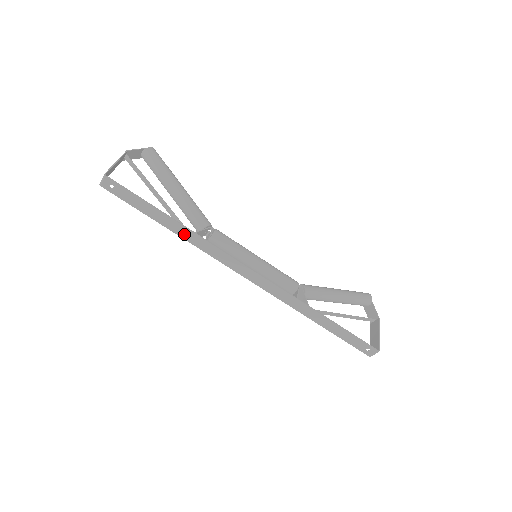
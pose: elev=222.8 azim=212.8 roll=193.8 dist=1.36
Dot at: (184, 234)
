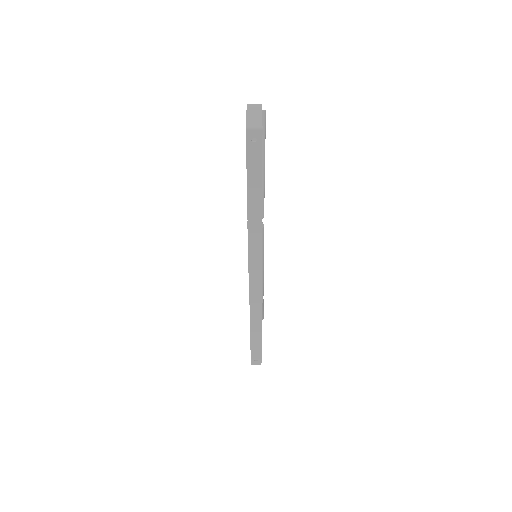
Dot at: (253, 216)
